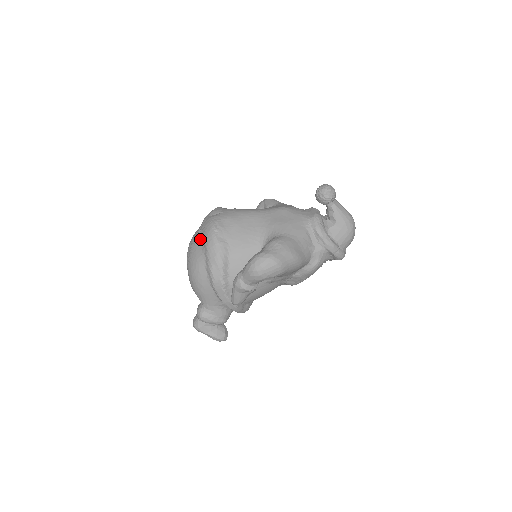
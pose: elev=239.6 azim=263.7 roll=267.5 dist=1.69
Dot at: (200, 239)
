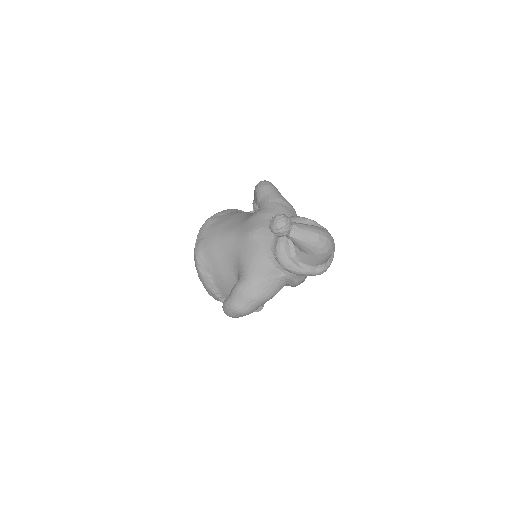
Dot at: occluded
